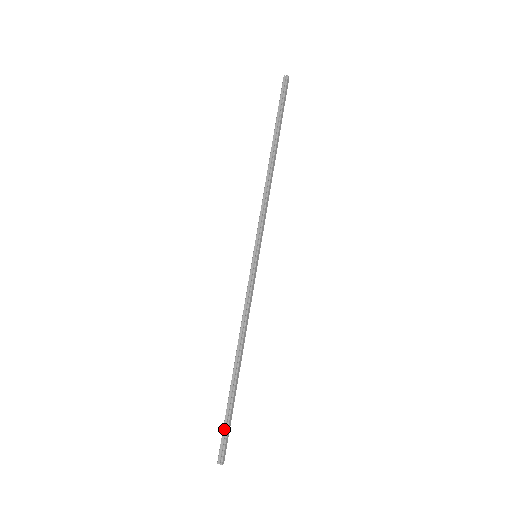
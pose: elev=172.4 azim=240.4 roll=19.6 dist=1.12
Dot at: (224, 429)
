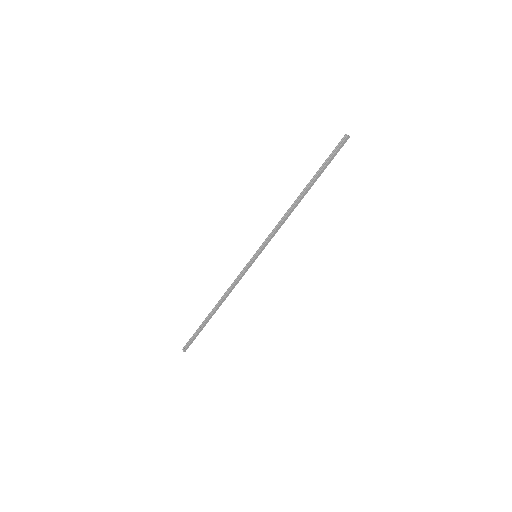
Dot at: (192, 337)
